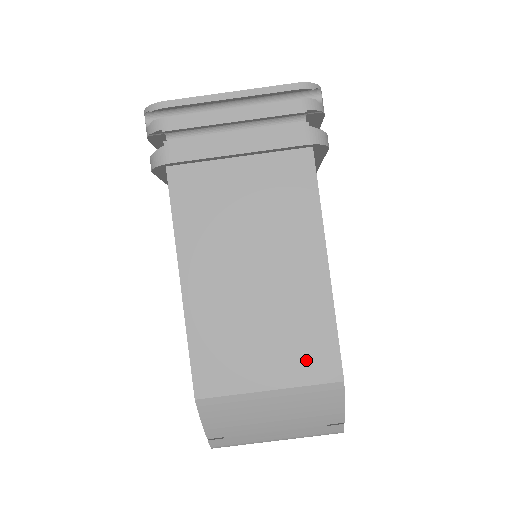
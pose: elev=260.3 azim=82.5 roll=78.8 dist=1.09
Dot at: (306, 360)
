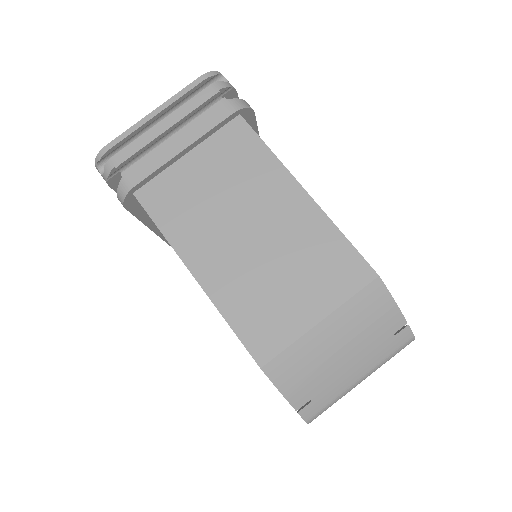
Dot at: (336, 277)
